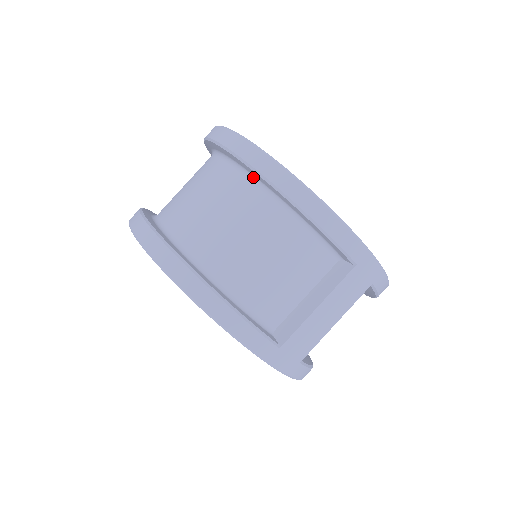
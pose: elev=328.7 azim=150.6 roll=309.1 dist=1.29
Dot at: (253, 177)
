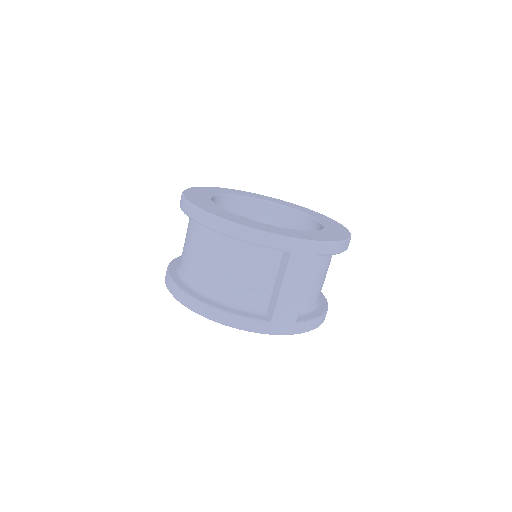
Dot at: occluded
